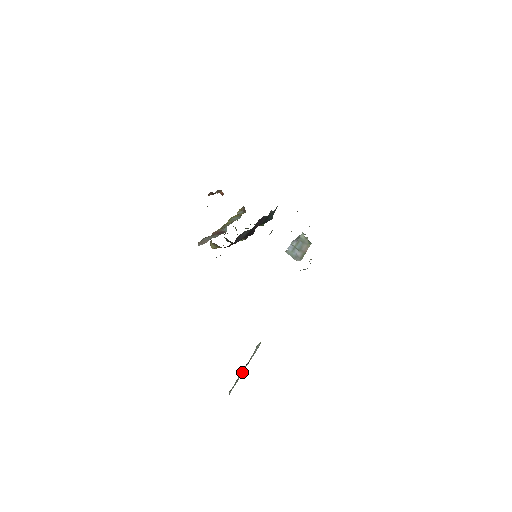
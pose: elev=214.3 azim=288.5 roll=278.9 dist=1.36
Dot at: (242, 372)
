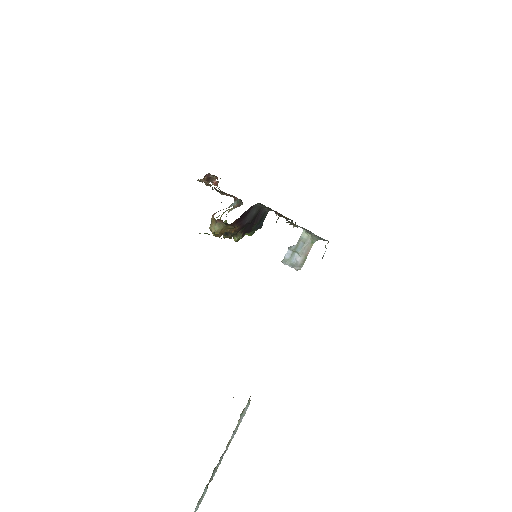
Dot at: (214, 473)
